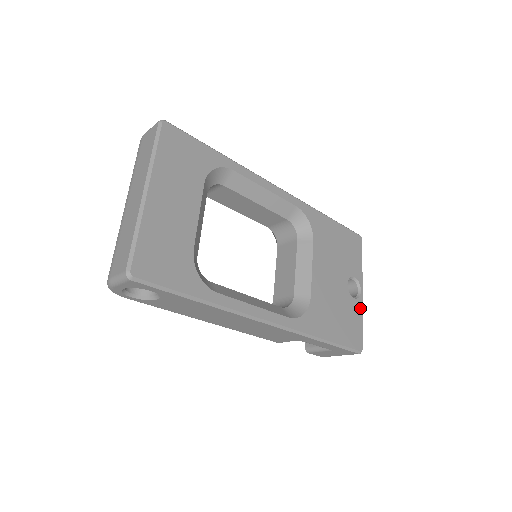
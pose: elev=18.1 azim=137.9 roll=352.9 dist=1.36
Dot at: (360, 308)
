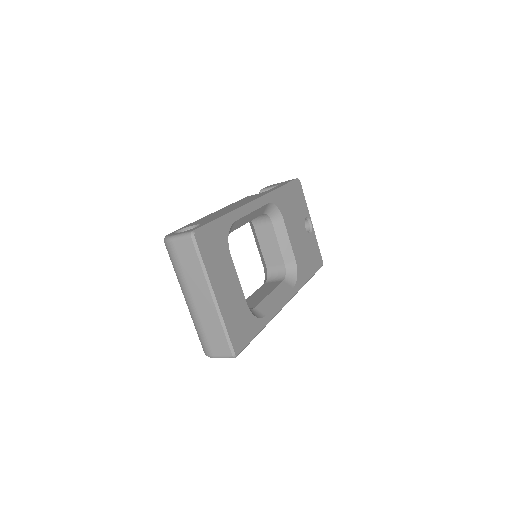
Dot at: (314, 236)
